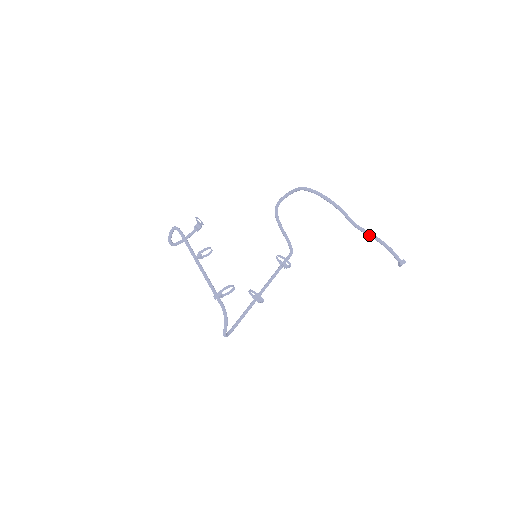
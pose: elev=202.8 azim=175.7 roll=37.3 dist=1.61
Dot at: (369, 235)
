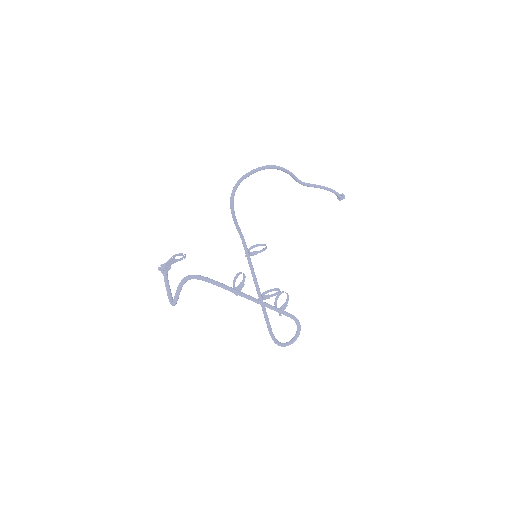
Dot at: (316, 187)
